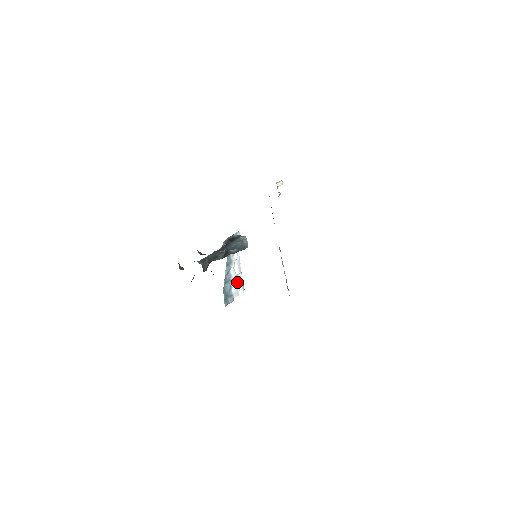
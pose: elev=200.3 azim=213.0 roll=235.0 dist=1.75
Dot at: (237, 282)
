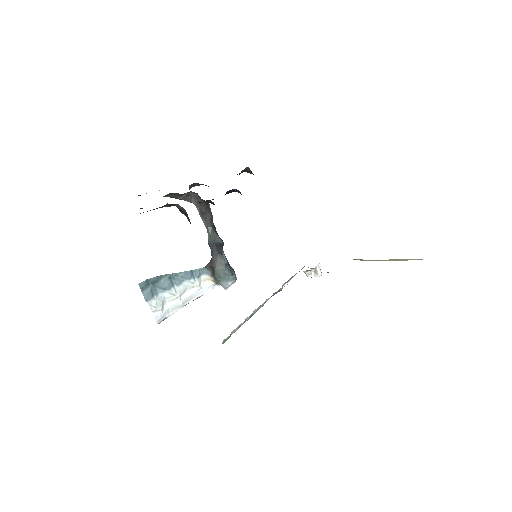
Dot at: (168, 304)
